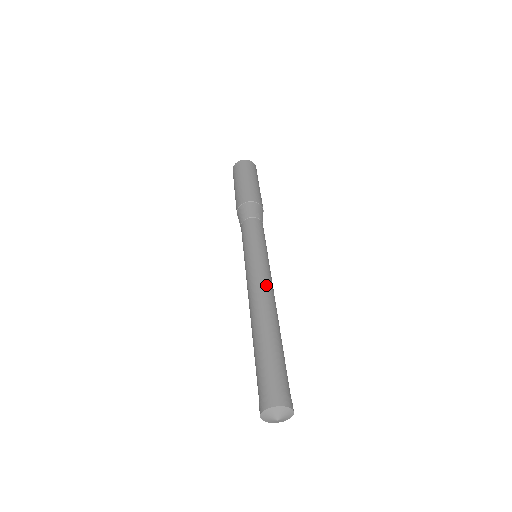
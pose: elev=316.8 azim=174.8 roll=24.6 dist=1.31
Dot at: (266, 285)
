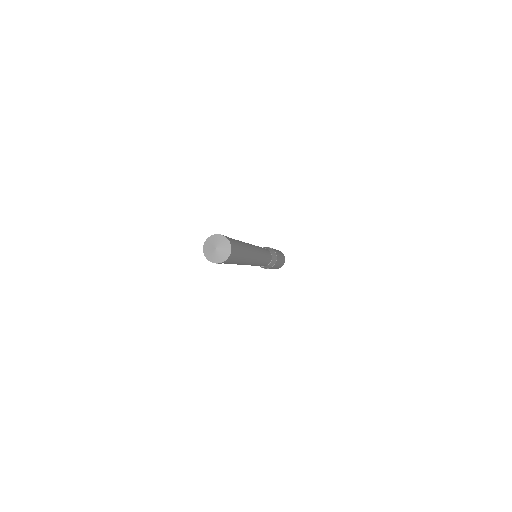
Dot at: occluded
